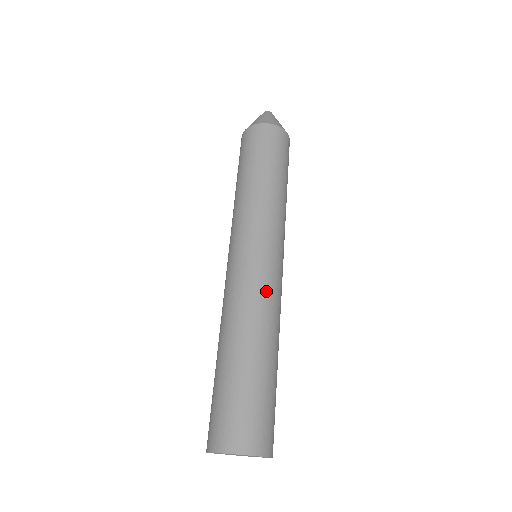
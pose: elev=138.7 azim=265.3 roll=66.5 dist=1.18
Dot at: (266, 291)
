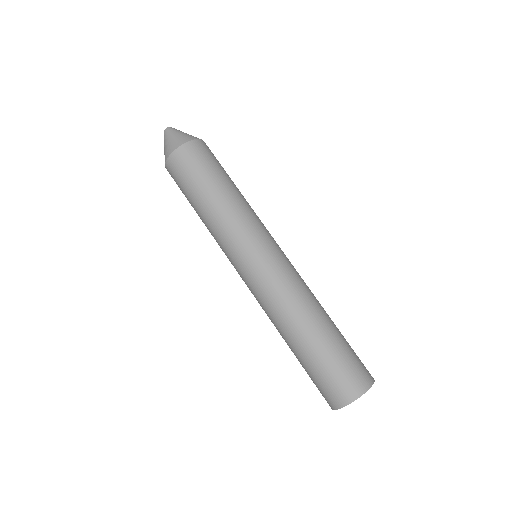
Dot at: (299, 275)
